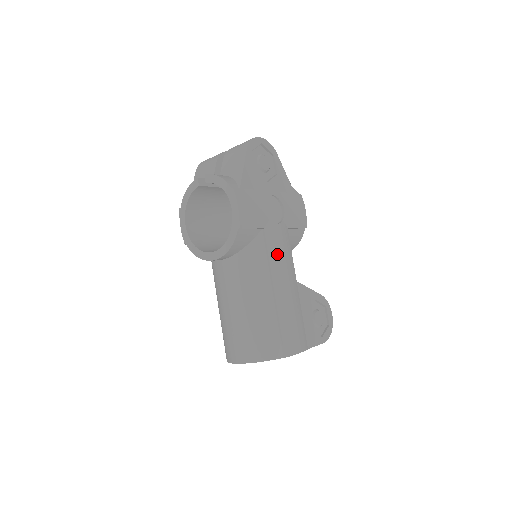
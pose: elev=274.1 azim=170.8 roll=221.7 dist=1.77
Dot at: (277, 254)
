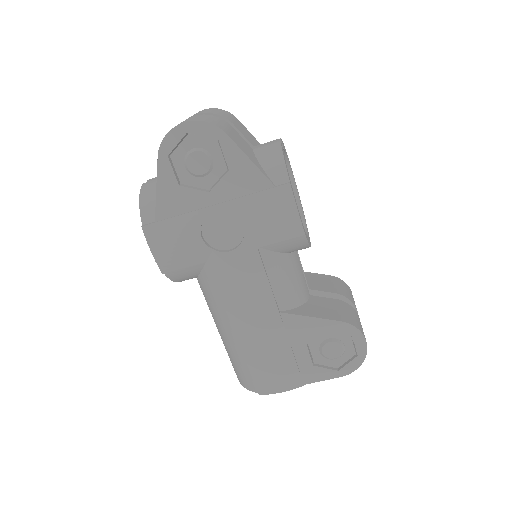
Dot at: (233, 290)
